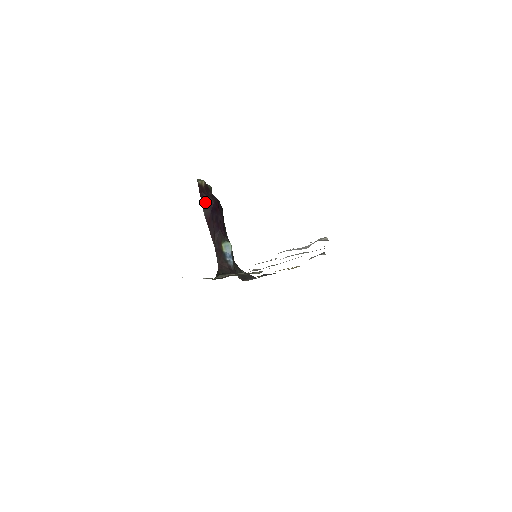
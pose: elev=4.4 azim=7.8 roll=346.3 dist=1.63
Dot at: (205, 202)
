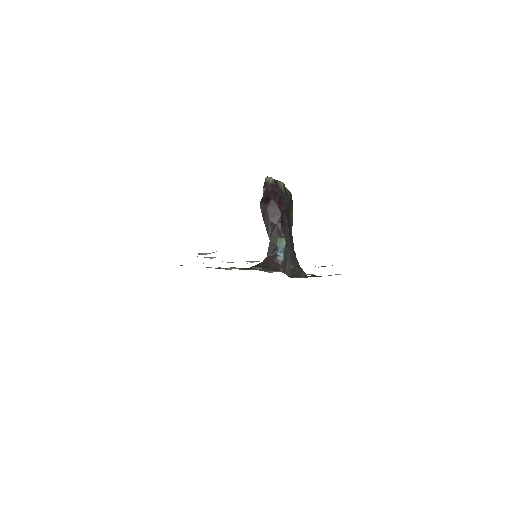
Dot at: (265, 199)
